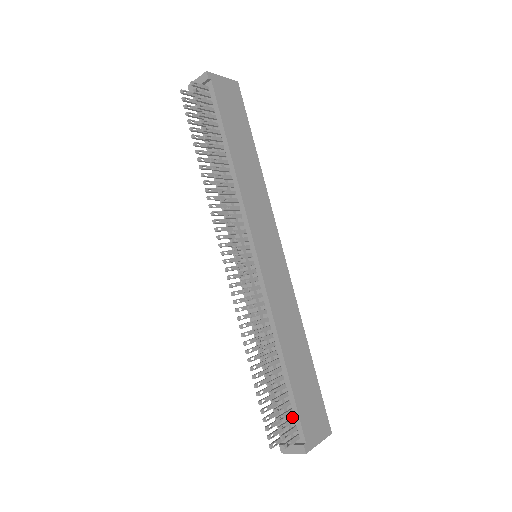
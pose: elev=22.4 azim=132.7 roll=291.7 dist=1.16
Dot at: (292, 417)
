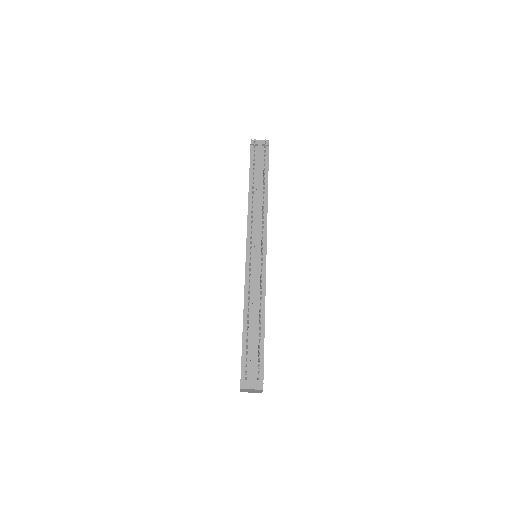
Dot at: occluded
